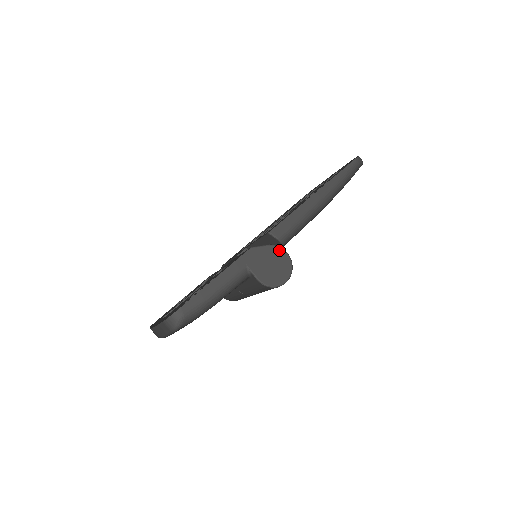
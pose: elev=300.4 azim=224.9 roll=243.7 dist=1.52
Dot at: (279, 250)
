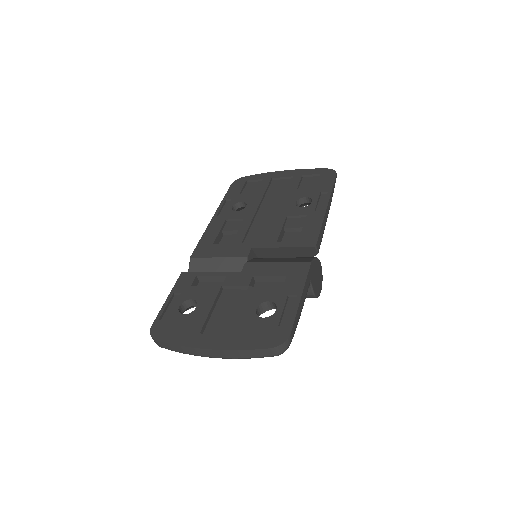
Dot at: (319, 262)
